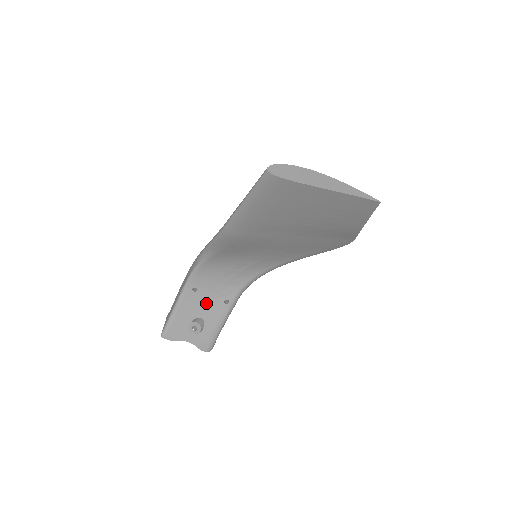
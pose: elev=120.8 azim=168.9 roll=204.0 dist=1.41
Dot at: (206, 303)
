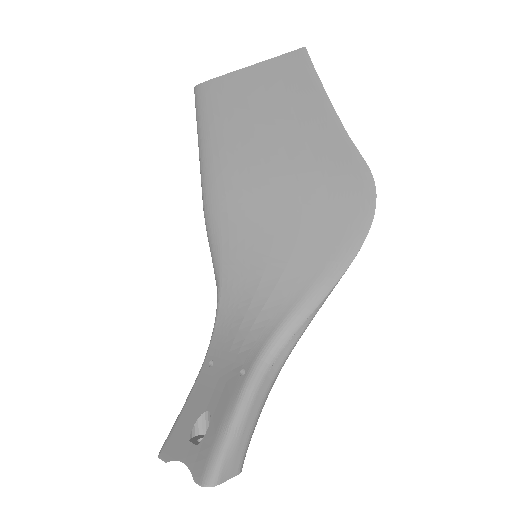
Dot at: (219, 383)
